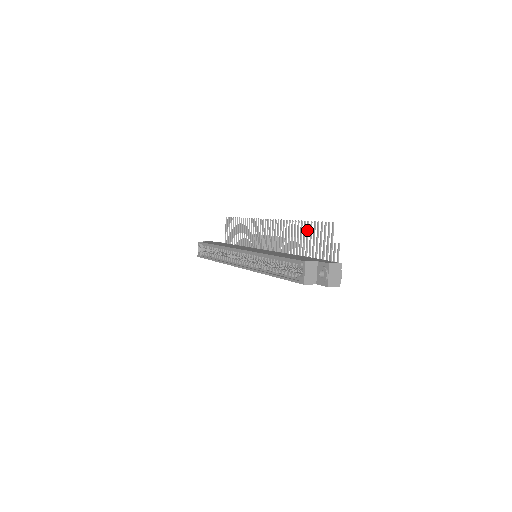
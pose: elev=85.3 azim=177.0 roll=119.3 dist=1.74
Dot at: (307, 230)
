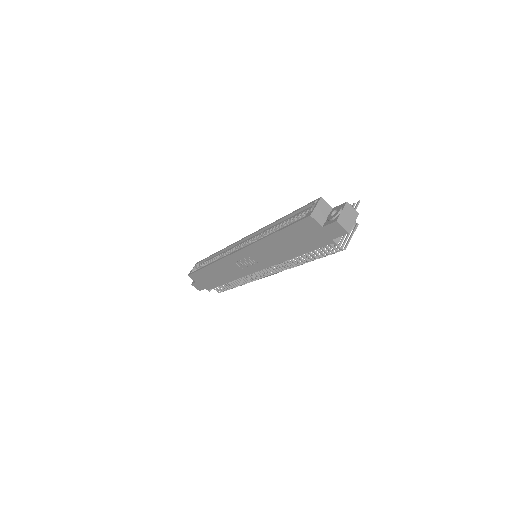
Dot at: occluded
